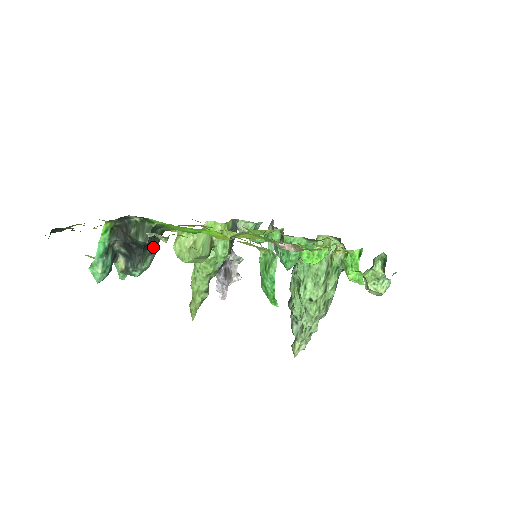
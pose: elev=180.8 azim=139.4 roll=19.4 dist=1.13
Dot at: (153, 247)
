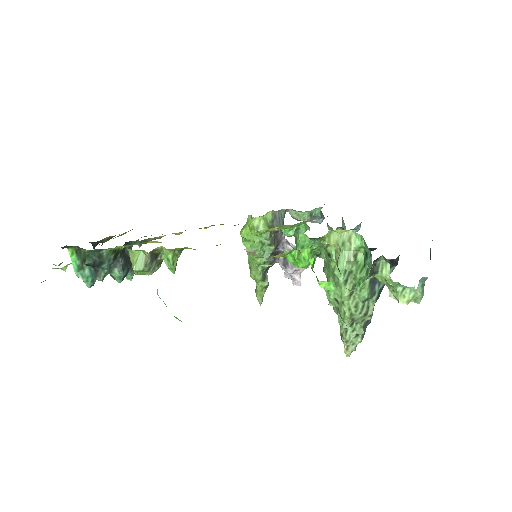
Dot at: (106, 264)
